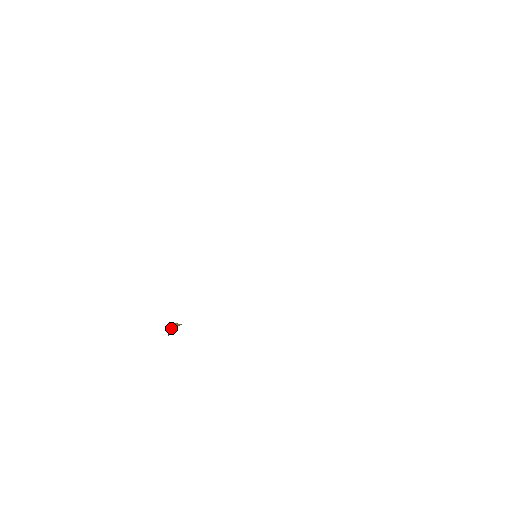
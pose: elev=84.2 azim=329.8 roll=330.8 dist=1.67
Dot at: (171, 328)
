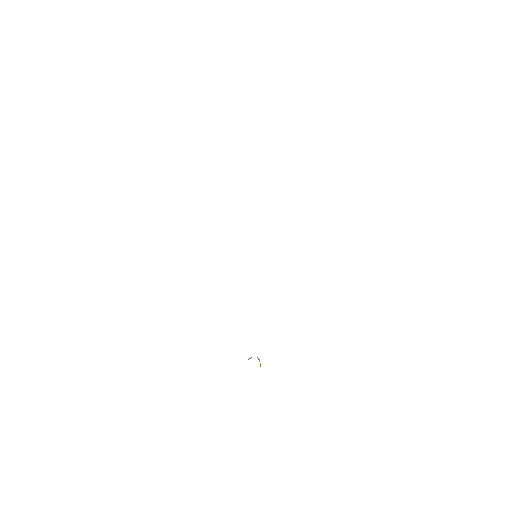
Dot at: occluded
